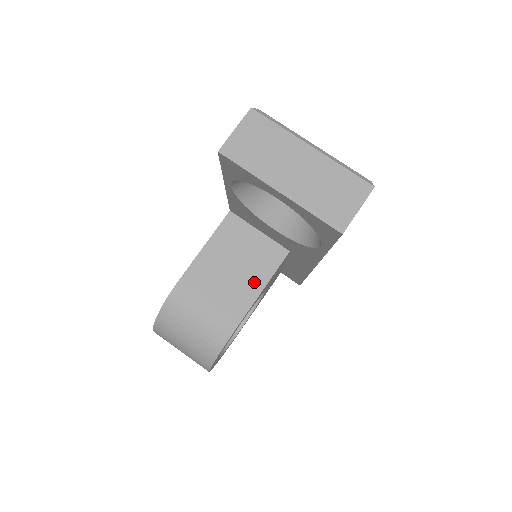
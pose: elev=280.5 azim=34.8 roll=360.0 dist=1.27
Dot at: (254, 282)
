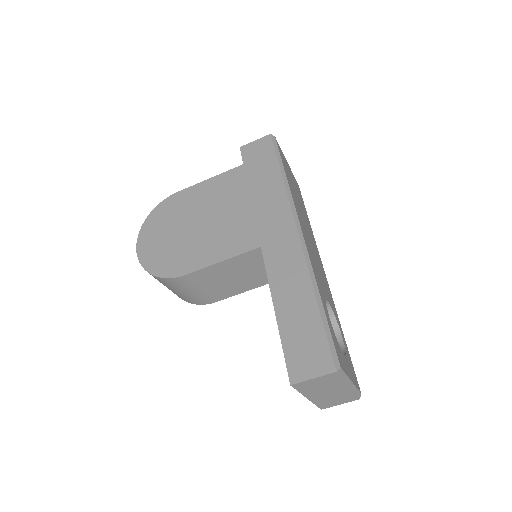
Dot at: (244, 287)
